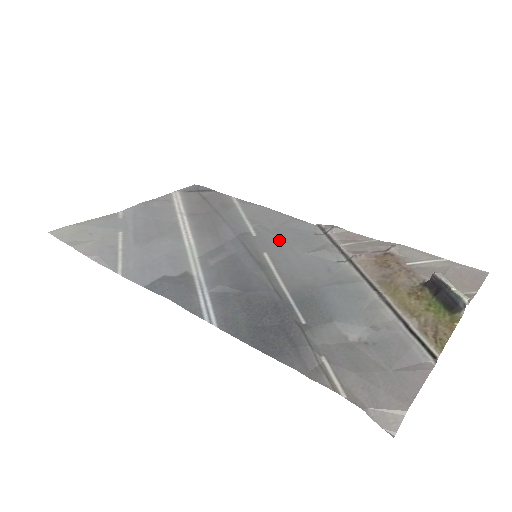
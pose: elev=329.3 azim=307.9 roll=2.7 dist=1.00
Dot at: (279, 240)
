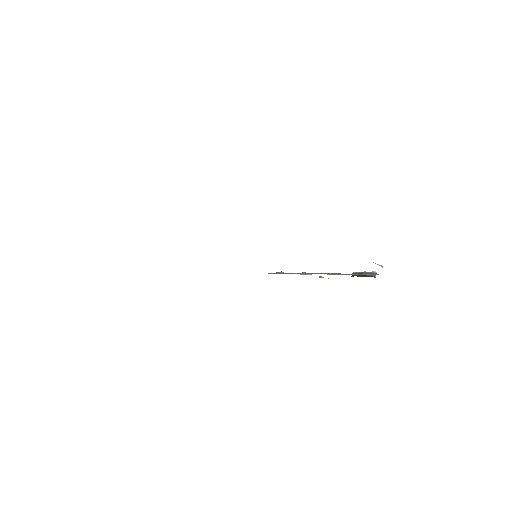
Dot at: occluded
